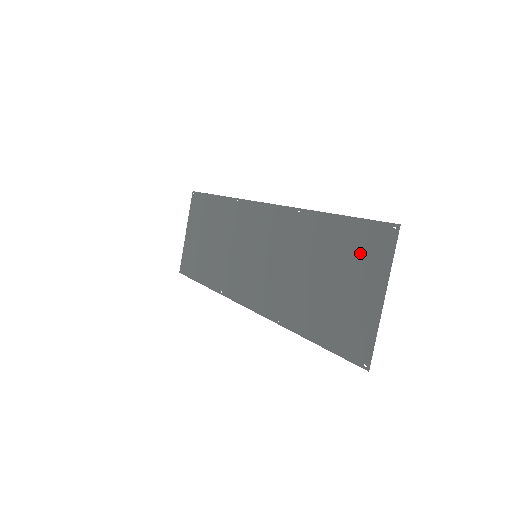
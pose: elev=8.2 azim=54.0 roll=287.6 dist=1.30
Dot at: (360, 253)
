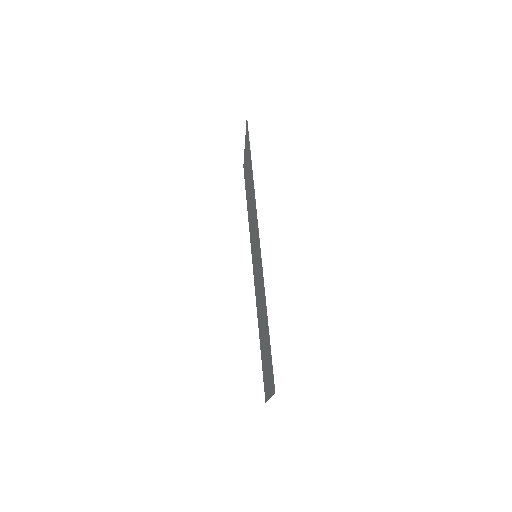
Dot at: (269, 365)
